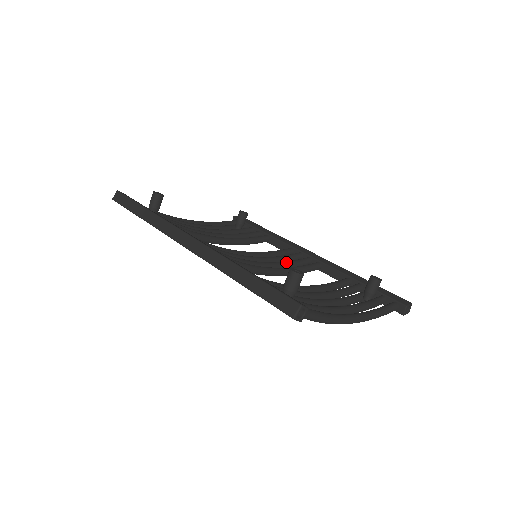
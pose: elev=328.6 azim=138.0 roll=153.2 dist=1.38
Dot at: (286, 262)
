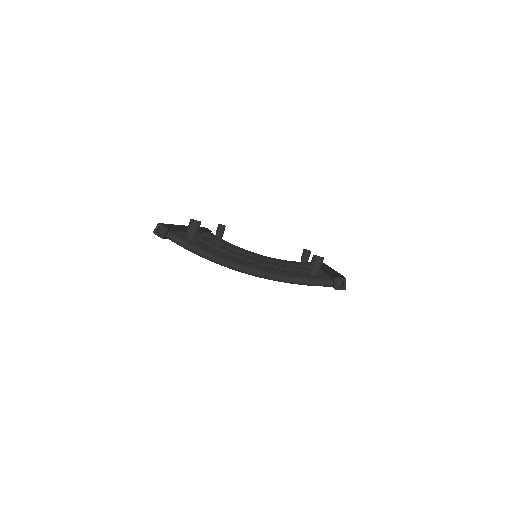
Dot at: (288, 266)
